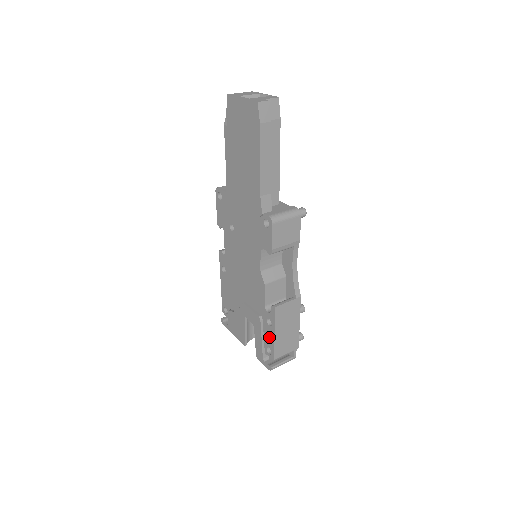
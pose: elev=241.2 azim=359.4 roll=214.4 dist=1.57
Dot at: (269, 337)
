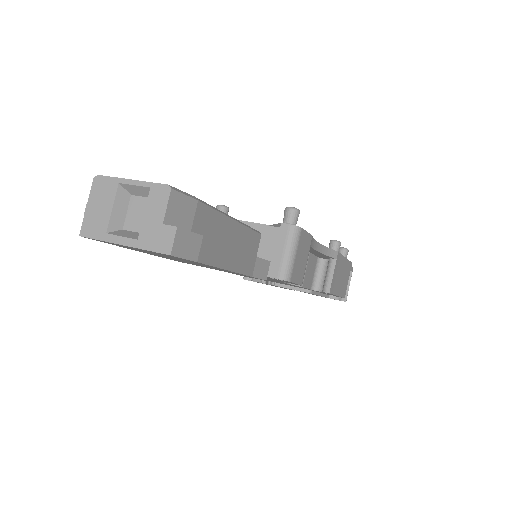
Dot at: occluded
